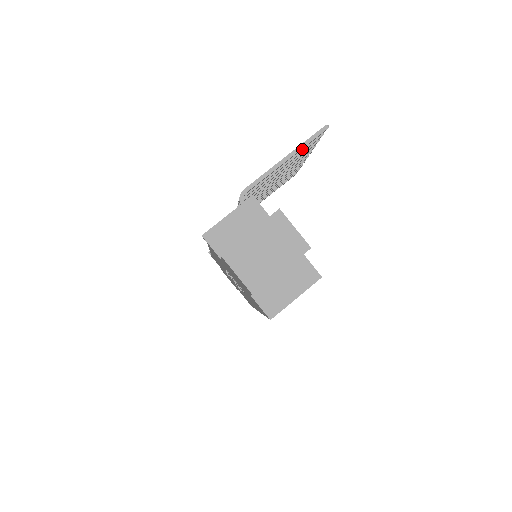
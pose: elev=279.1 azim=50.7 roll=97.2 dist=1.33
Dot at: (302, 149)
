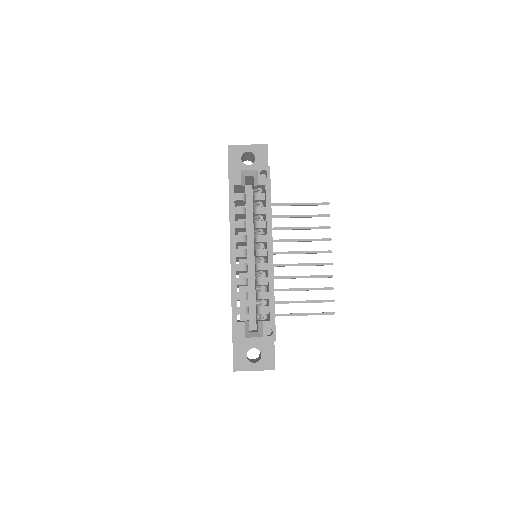
Dot at: (312, 215)
